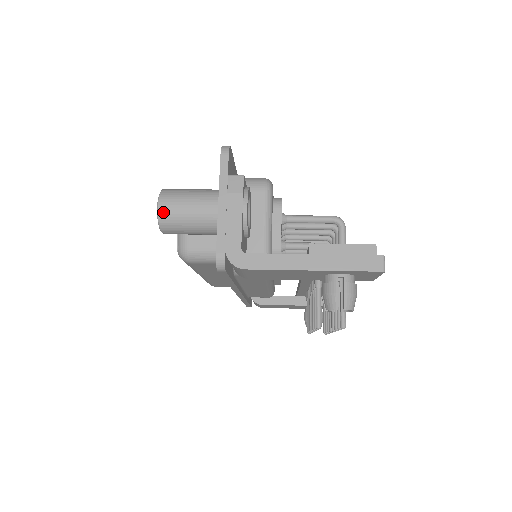
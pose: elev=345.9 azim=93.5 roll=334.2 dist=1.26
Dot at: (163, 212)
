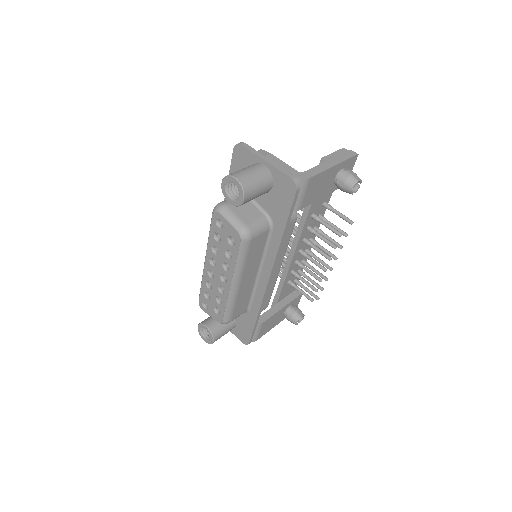
Dot at: (241, 180)
